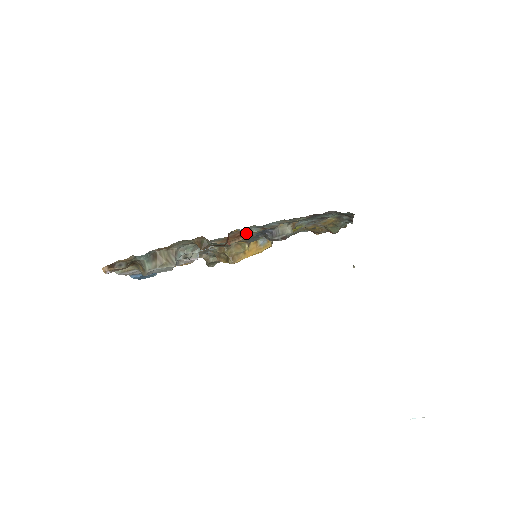
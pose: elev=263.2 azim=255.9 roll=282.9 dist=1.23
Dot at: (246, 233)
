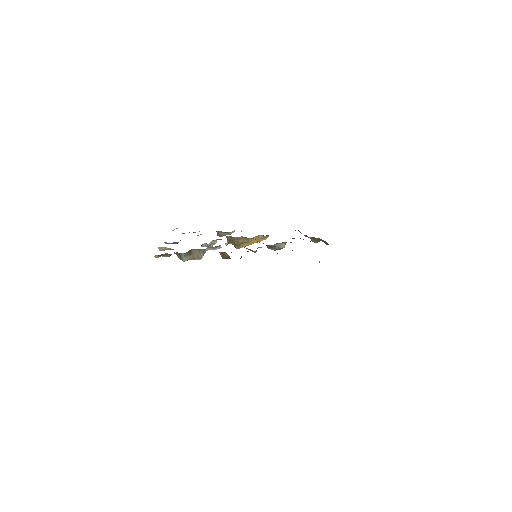
Dot at: (254, 251)
